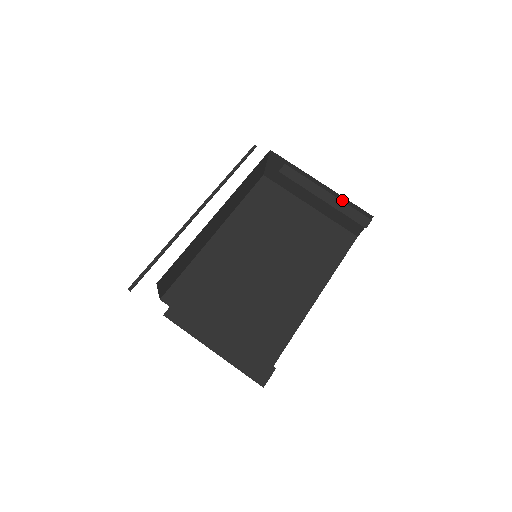
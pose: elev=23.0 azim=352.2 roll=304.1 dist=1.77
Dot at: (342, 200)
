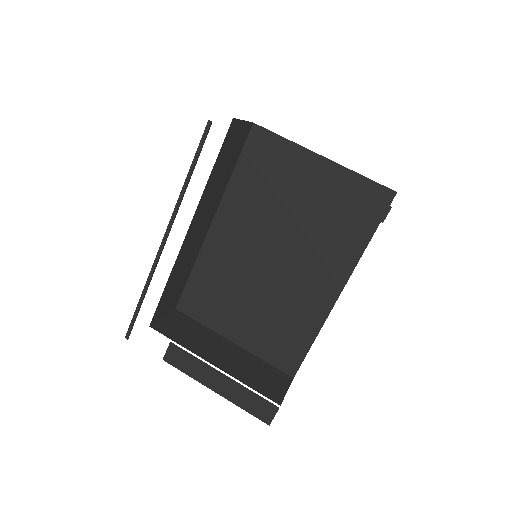
Dot at: occluded
